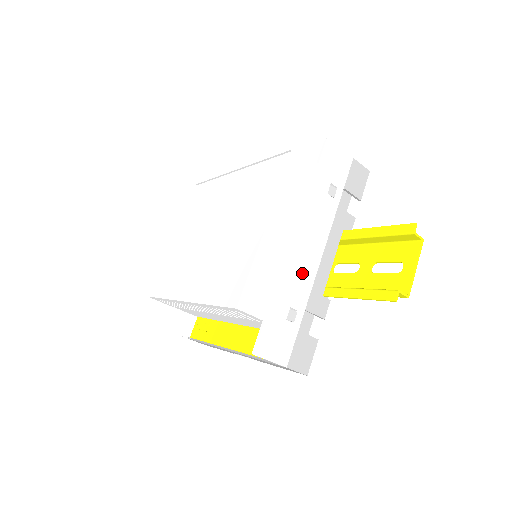
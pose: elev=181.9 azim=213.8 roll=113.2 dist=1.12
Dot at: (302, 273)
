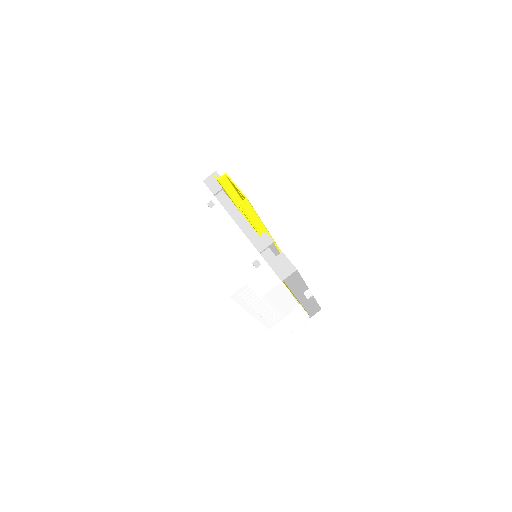
Dot at: (239, 246)
